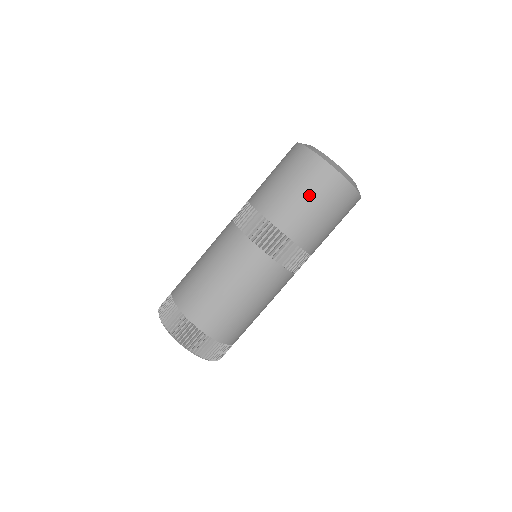
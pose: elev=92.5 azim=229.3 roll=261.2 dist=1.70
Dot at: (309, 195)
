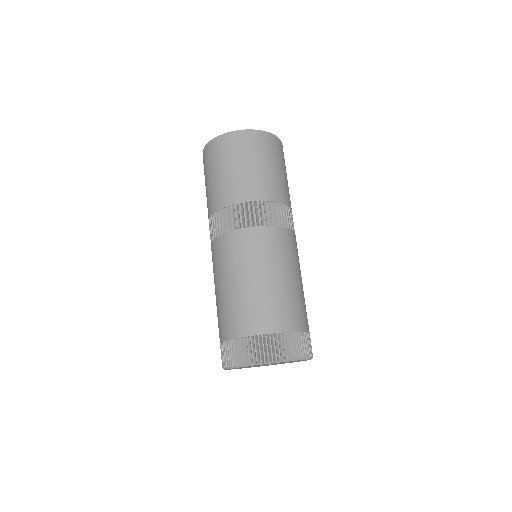
Dot at: (241, 161)
